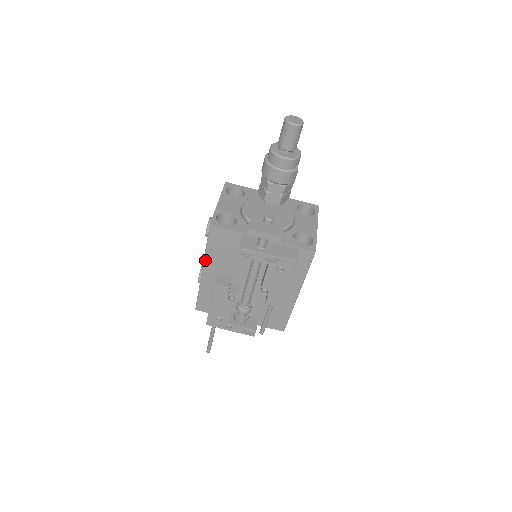
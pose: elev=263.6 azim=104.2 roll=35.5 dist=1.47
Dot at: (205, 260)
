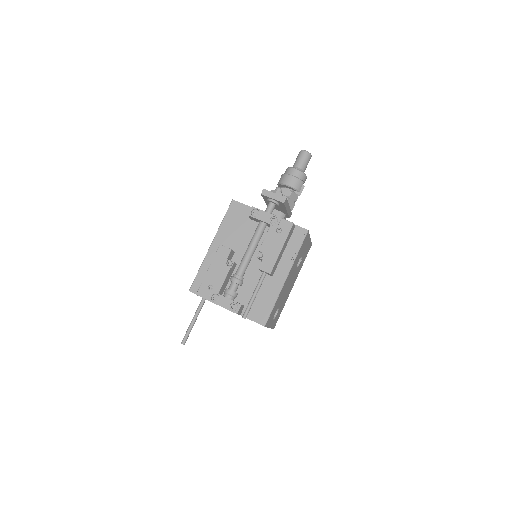
Dot at: (217, 233)
